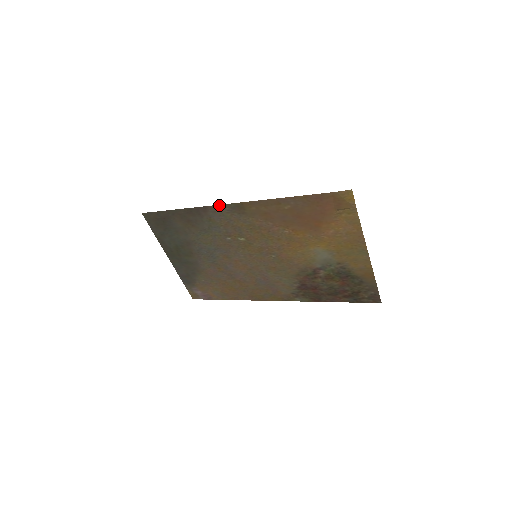
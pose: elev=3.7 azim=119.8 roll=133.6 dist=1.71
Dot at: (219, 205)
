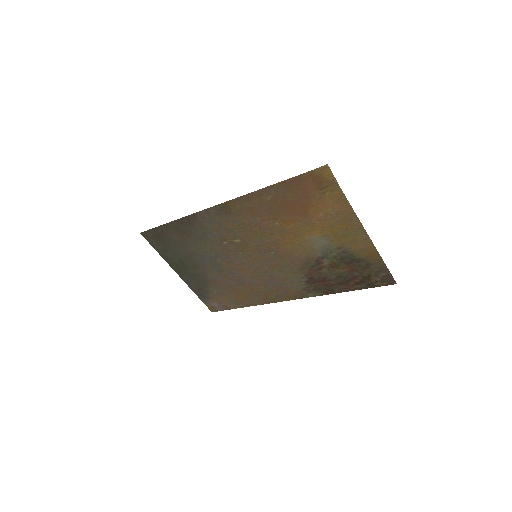
Dot at: (205, 209)
